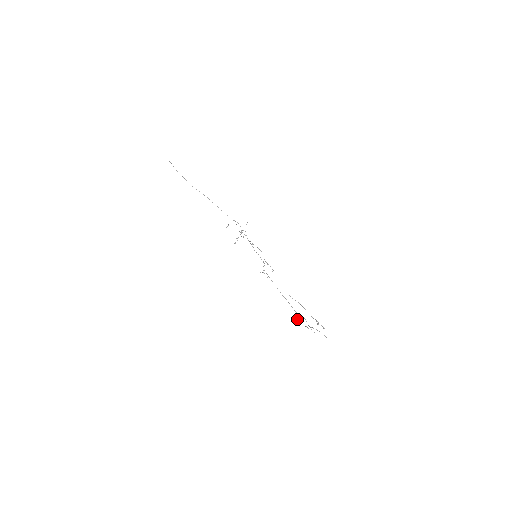
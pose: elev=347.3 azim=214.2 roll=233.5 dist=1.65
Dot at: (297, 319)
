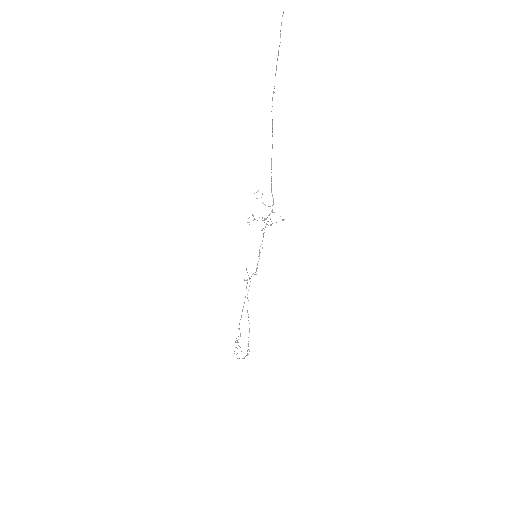
Dot at: (236, 342)
